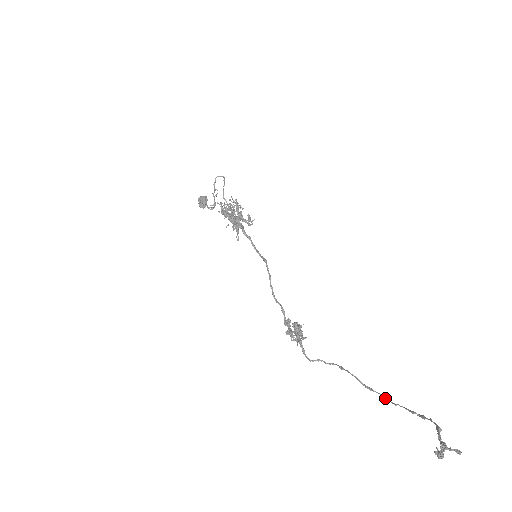
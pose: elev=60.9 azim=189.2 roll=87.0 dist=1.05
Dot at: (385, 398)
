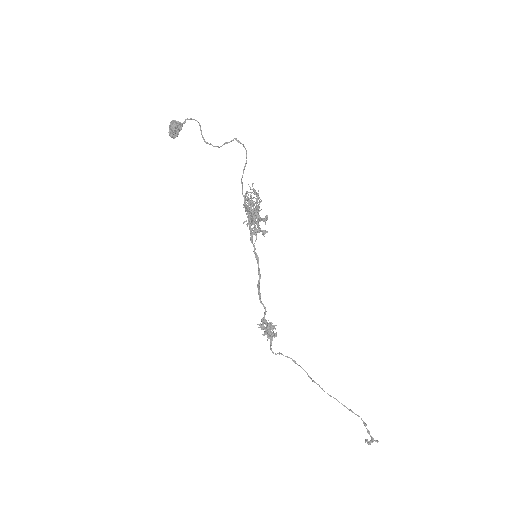
Dot at: (323, 390)
